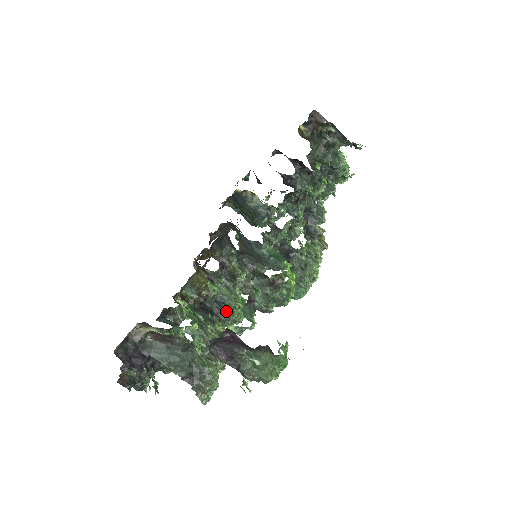
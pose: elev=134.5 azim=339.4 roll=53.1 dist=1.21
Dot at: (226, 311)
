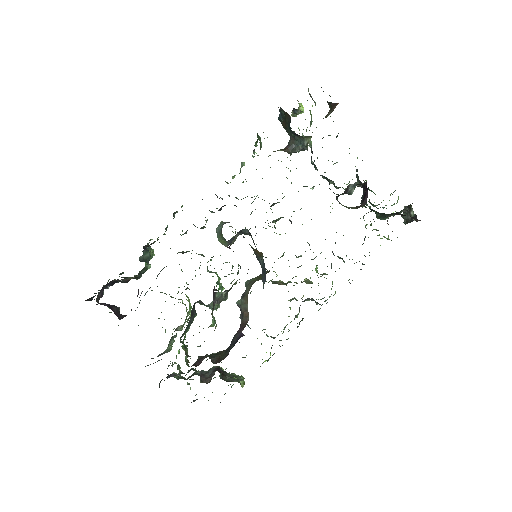
Dot at: (204, 305)
